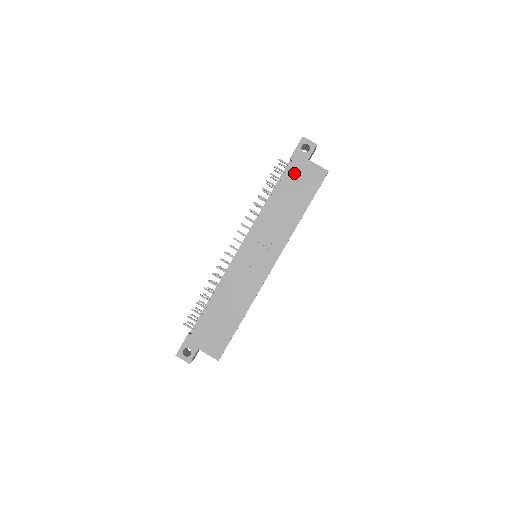
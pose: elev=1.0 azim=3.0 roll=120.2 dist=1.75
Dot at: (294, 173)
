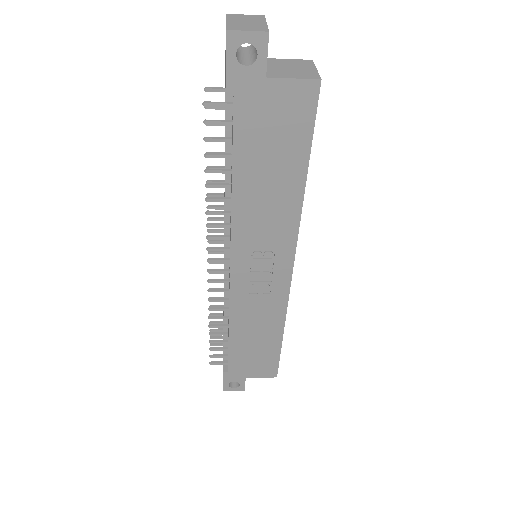
Dot at: (250, 120)
